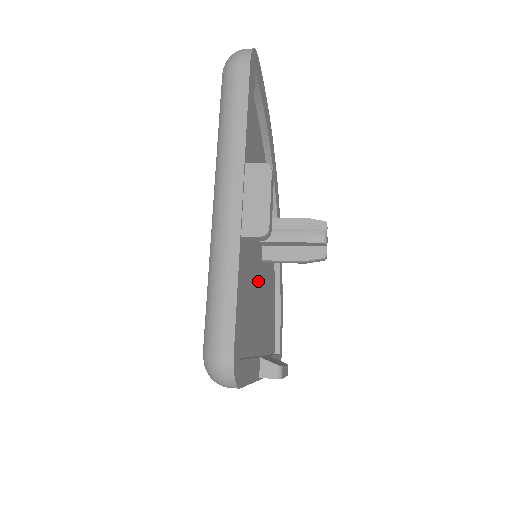
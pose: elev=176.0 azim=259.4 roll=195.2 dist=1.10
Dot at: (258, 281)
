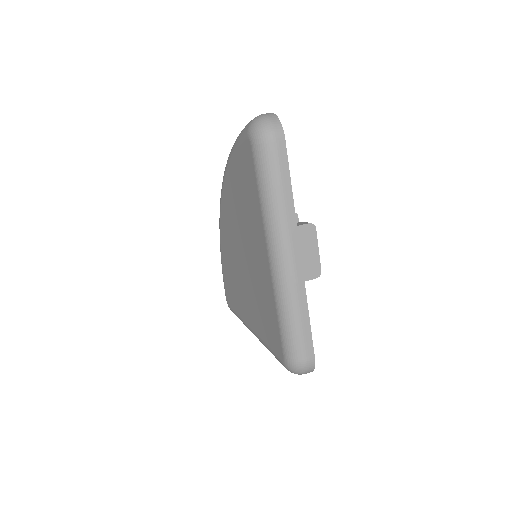
Dot at: occluded
